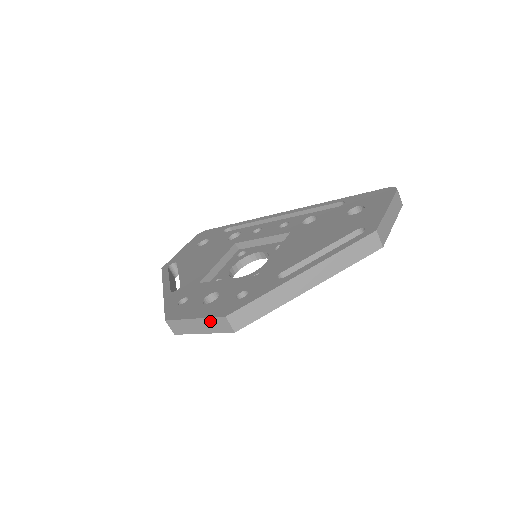
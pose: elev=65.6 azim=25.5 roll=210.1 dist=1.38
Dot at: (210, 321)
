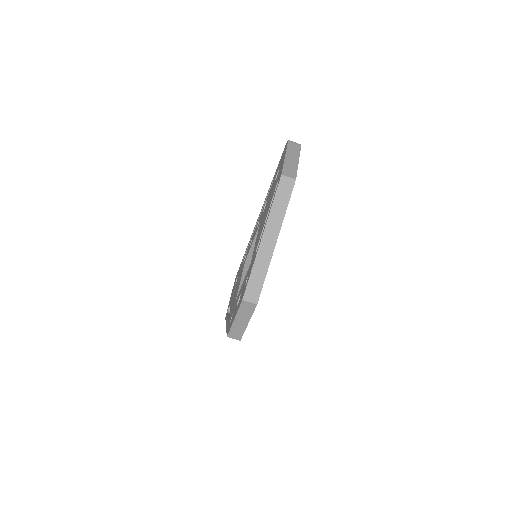
Dot at: (241, 311)
